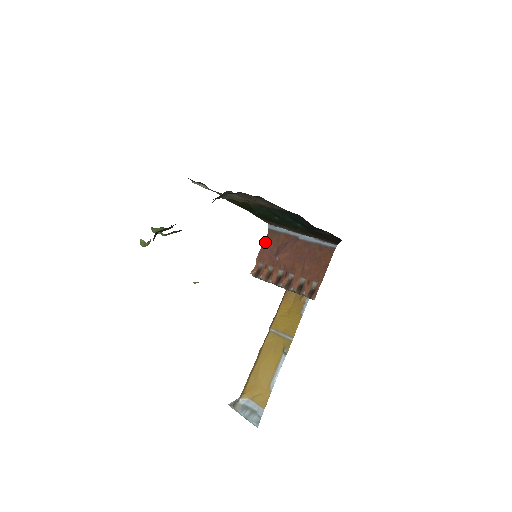
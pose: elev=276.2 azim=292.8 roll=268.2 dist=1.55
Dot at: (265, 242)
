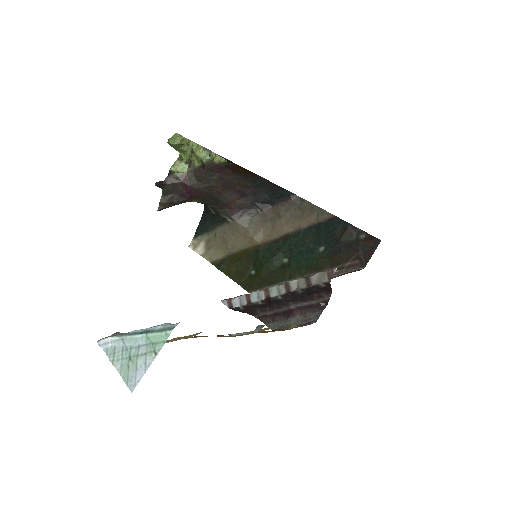
Dot at: occluded
